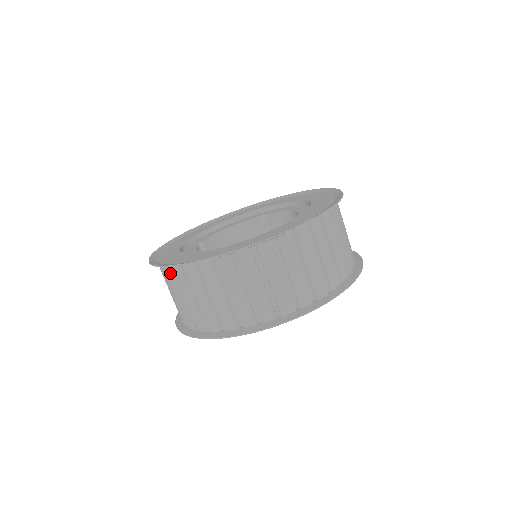
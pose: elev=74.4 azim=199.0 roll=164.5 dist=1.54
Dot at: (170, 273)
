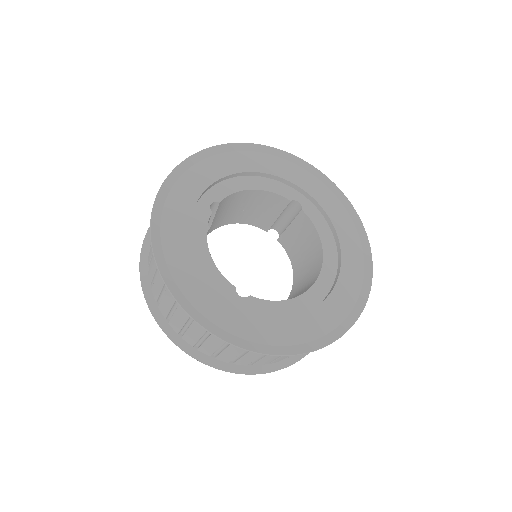
Dot at: occluded
